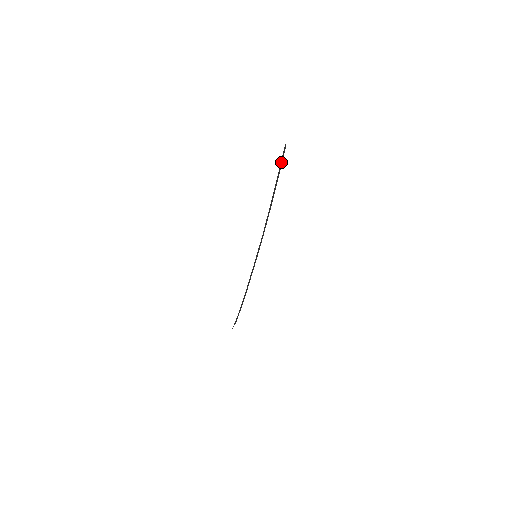
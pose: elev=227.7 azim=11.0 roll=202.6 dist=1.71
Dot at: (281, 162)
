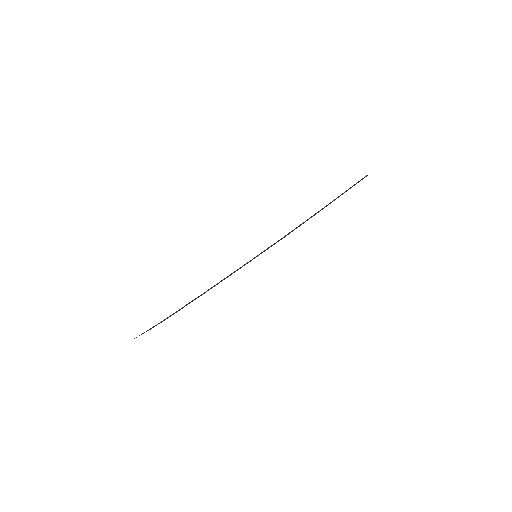
Dot at: (353, 185)
